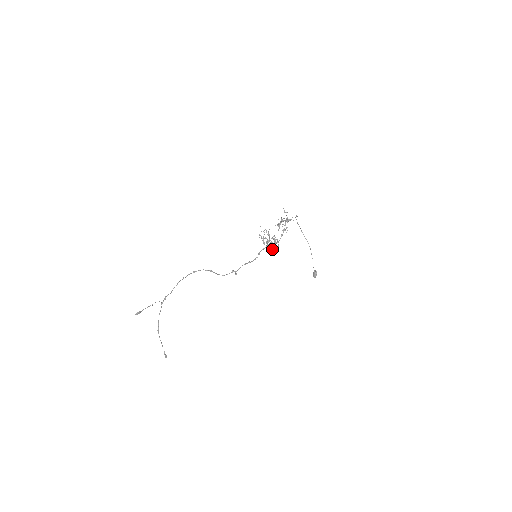
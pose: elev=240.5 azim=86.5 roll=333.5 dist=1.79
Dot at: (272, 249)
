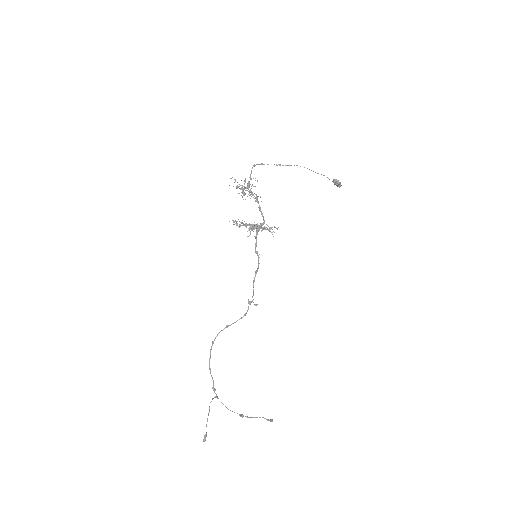
Dot at: occluded
